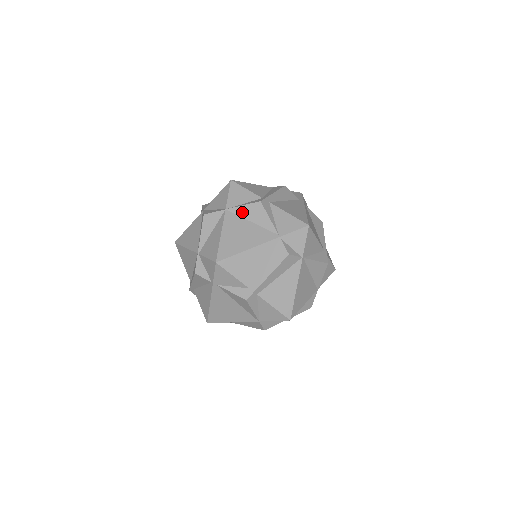
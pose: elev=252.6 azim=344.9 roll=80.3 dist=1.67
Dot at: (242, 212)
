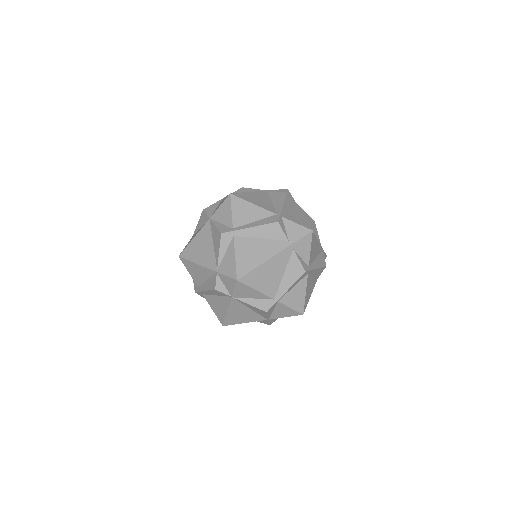
Dot at: (213, 230)
